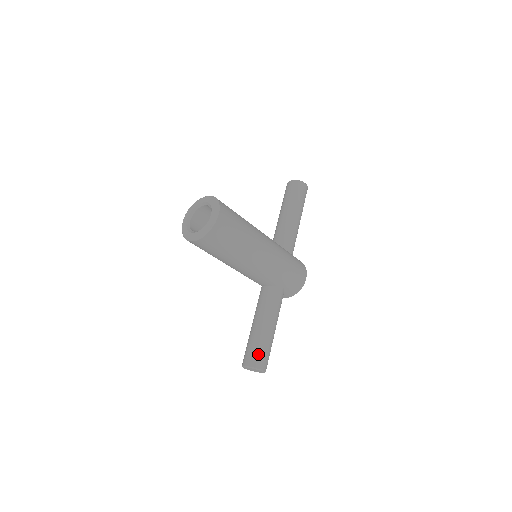
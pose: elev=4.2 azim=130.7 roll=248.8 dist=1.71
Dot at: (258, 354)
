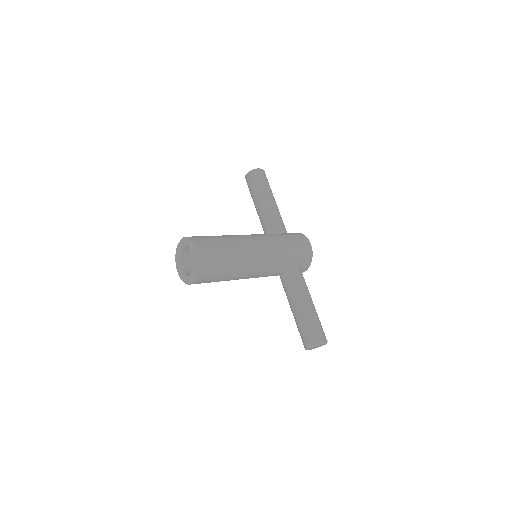
Dot at: (310, 332)
